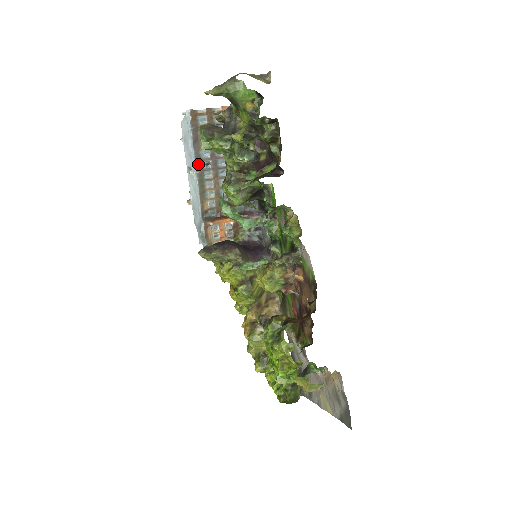
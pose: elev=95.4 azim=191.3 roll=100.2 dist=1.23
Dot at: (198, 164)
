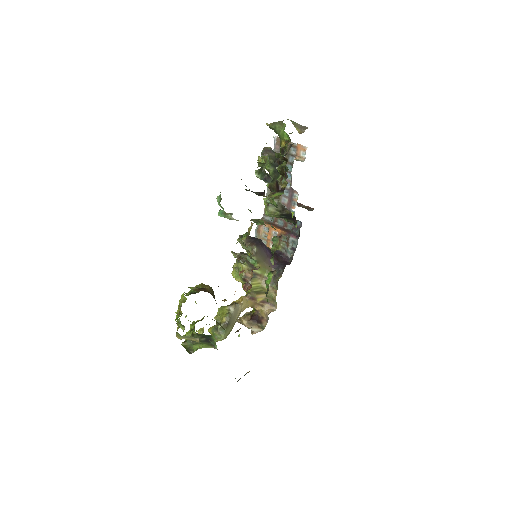
Dot at: occluded
